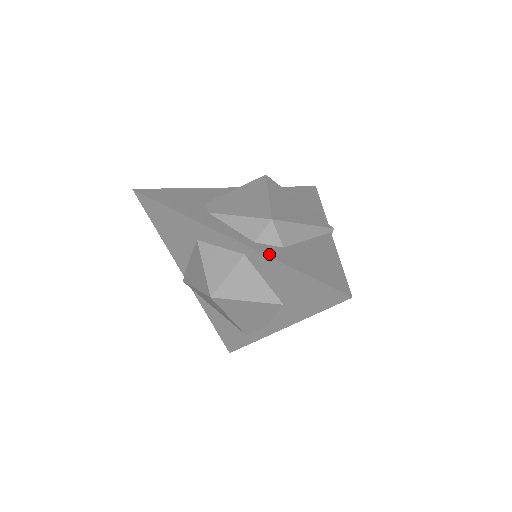
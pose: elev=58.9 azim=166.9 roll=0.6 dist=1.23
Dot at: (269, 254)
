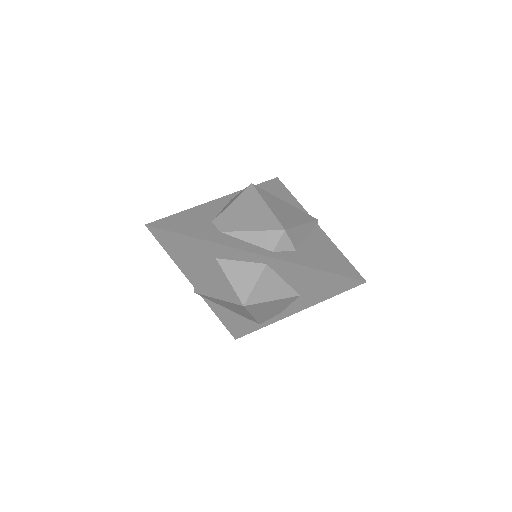
Dot at: (291, 260)
